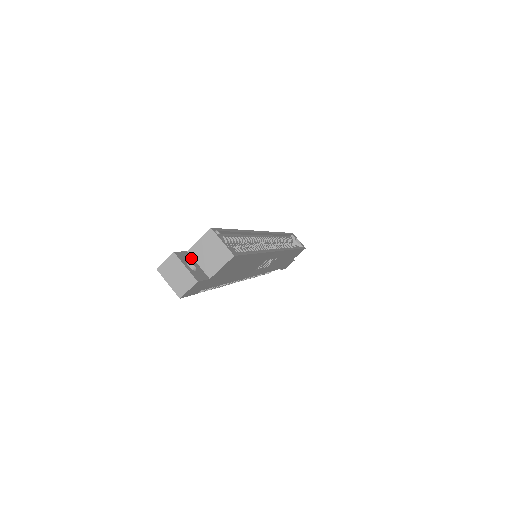
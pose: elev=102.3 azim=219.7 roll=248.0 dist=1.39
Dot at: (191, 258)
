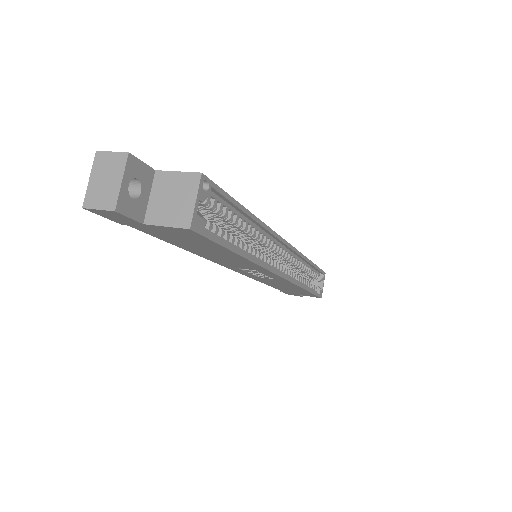
Dot at: (150, 181)
